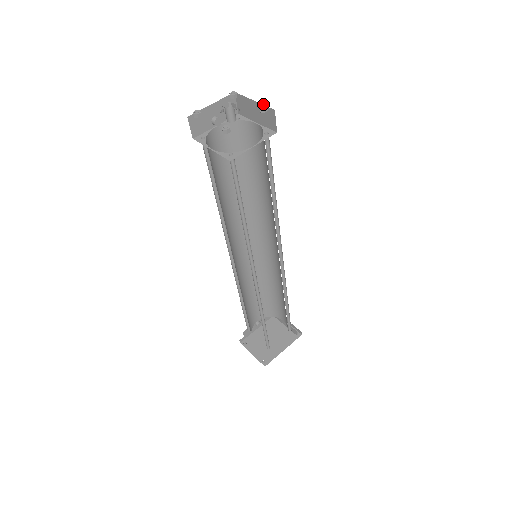
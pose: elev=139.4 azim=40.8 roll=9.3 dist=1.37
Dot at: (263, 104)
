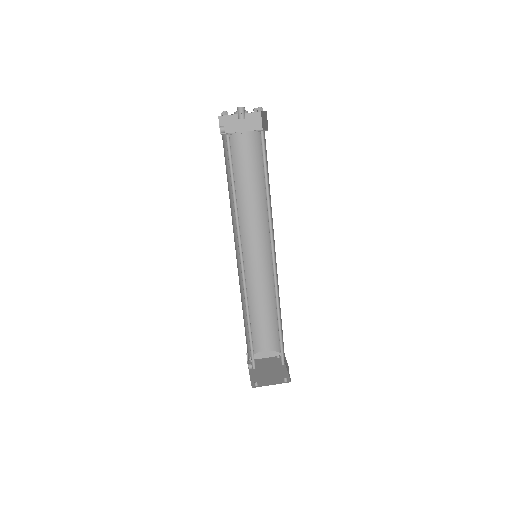
Dot at: (254, 108)
